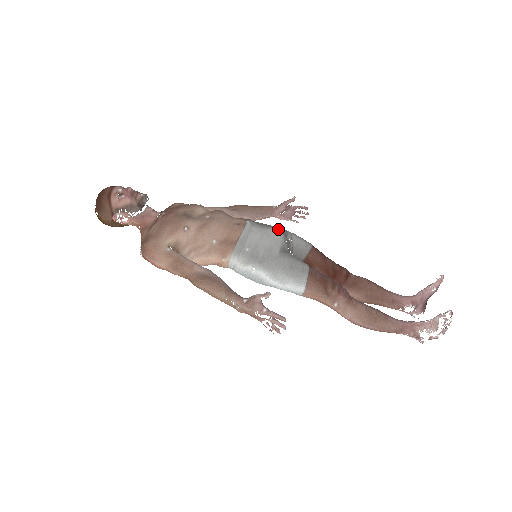
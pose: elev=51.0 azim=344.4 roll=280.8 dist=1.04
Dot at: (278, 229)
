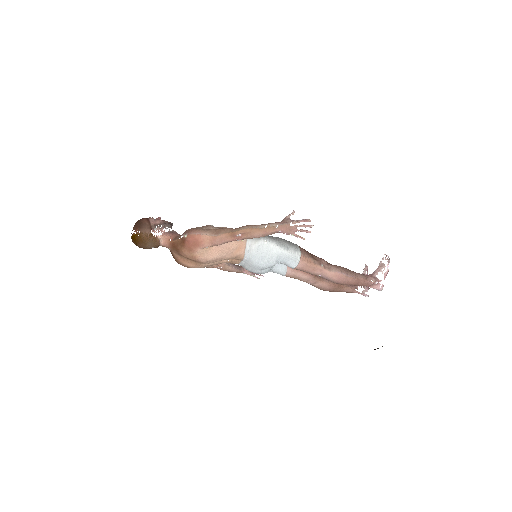
Dot at: occluded
